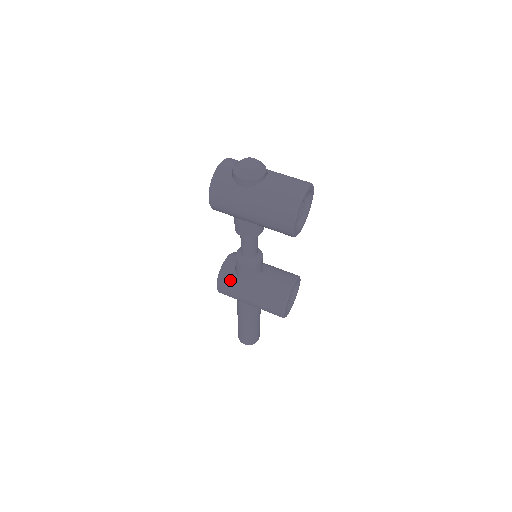
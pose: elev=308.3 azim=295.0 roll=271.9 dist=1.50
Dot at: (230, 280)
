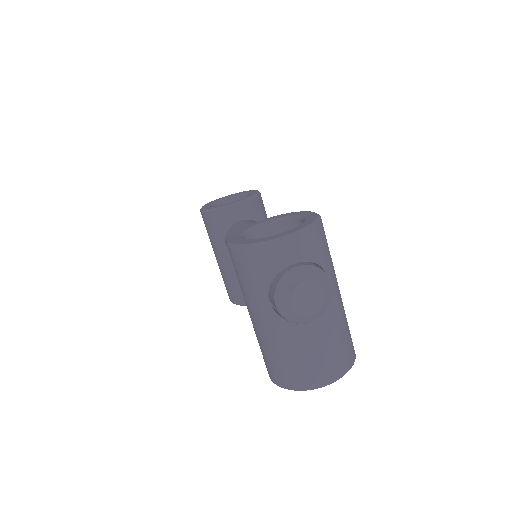
Dot at: (215, 228)
